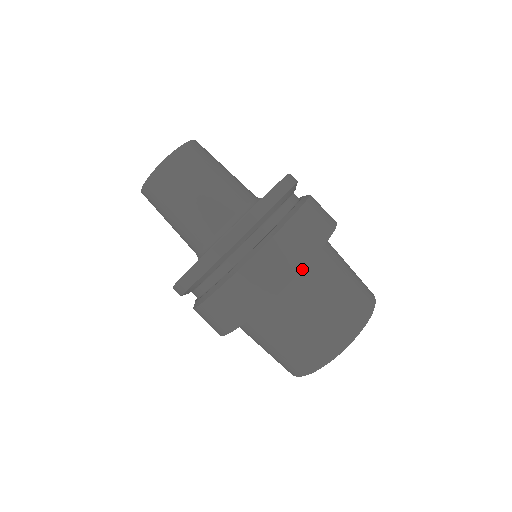
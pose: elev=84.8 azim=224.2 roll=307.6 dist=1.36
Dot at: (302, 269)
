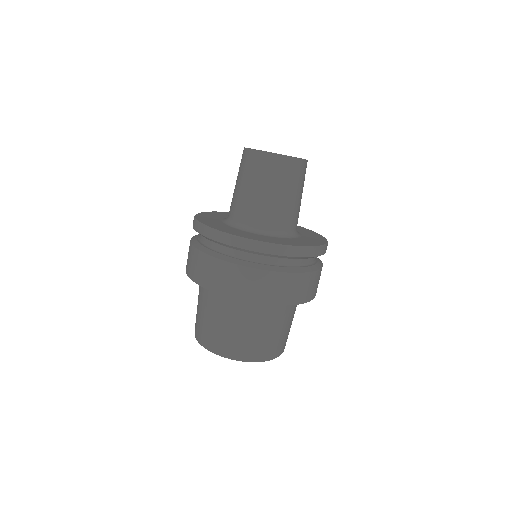
Dot at: (291, 304)
